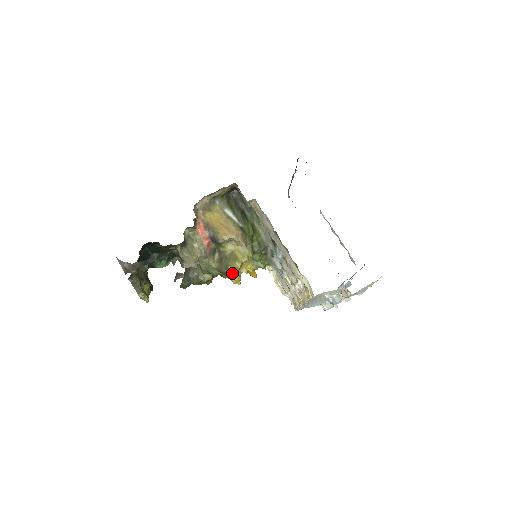
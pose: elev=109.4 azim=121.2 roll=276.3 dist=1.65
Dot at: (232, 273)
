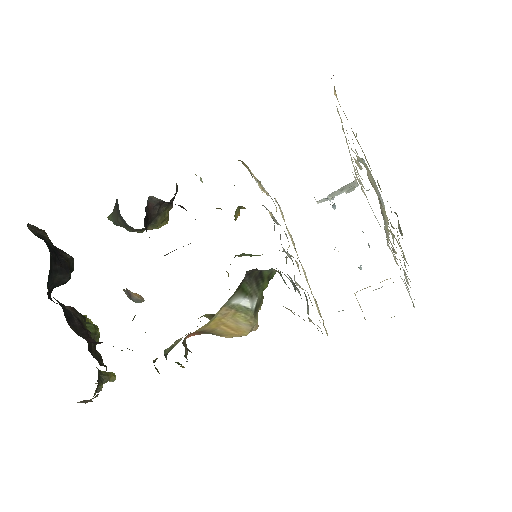
Dot at: occluded
